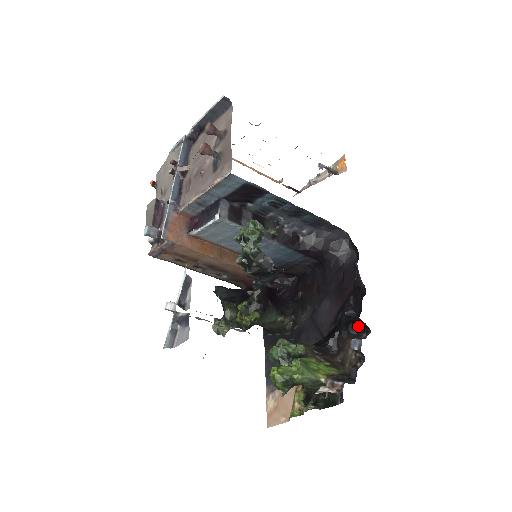
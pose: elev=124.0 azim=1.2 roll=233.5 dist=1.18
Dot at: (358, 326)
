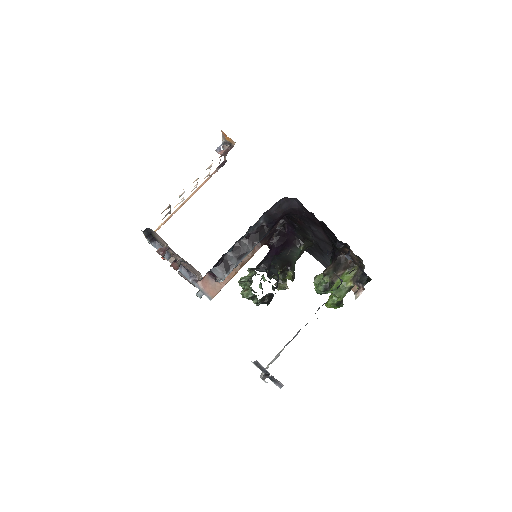
Dot at: (341, 244)
